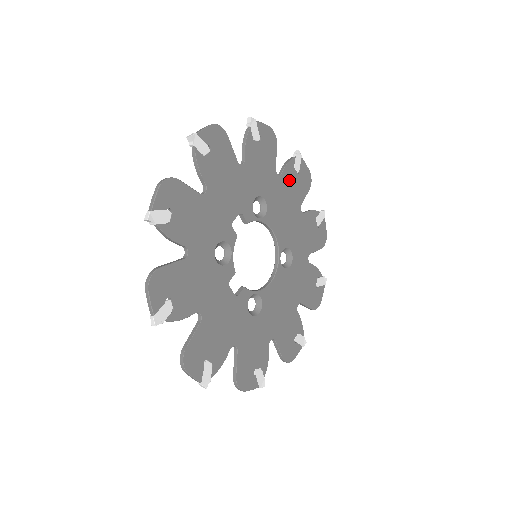
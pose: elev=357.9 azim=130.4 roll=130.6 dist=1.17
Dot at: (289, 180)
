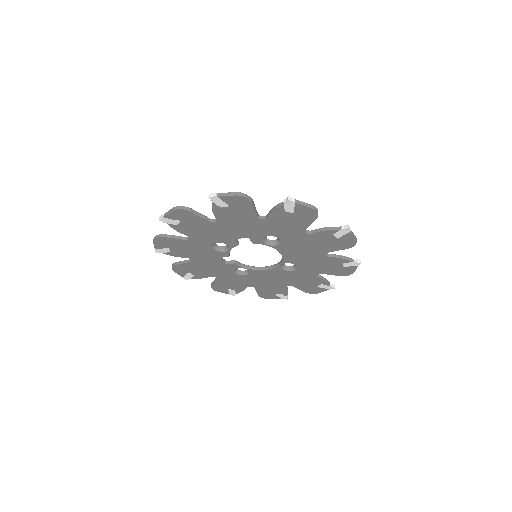
Dot at: (320, 238)
